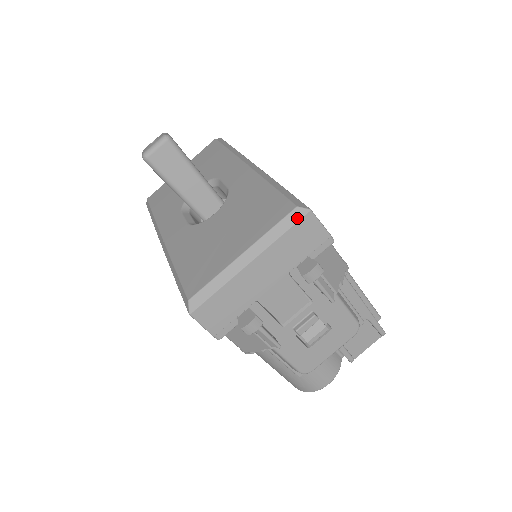
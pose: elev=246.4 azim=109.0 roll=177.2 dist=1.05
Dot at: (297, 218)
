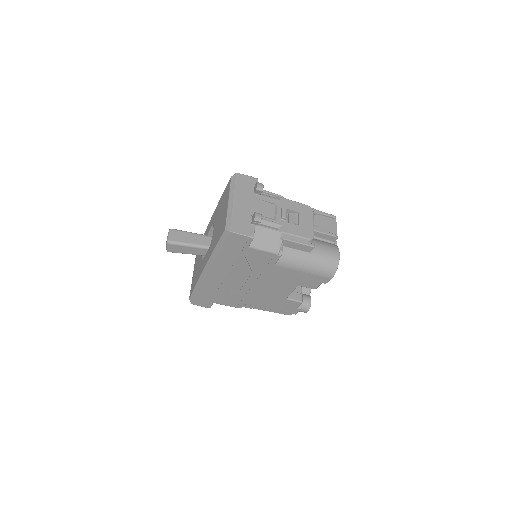
Dot at: (235, 178)
